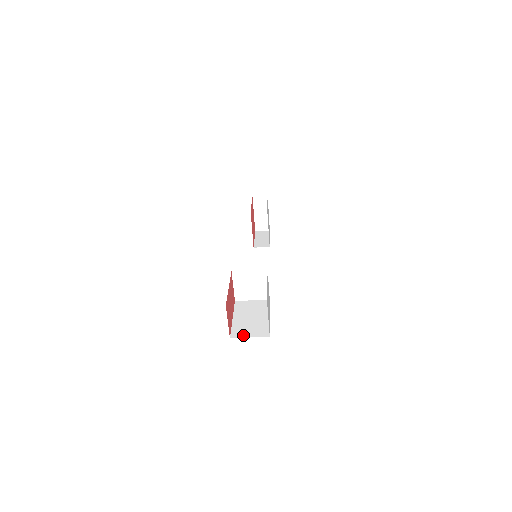
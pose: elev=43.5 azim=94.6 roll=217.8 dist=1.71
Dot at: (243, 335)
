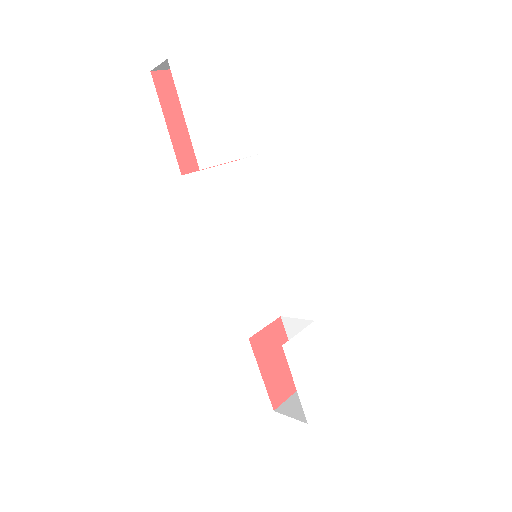
Dot at: occluded
